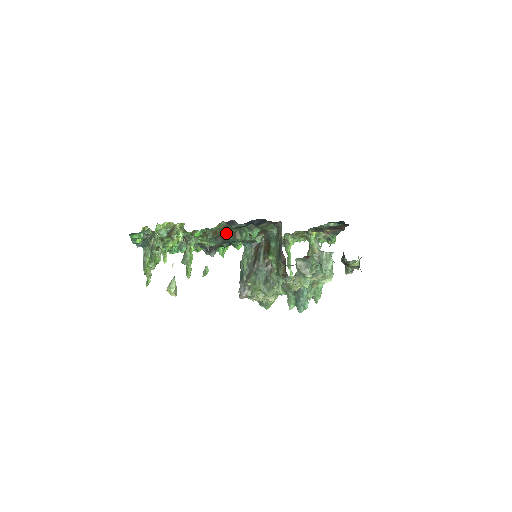
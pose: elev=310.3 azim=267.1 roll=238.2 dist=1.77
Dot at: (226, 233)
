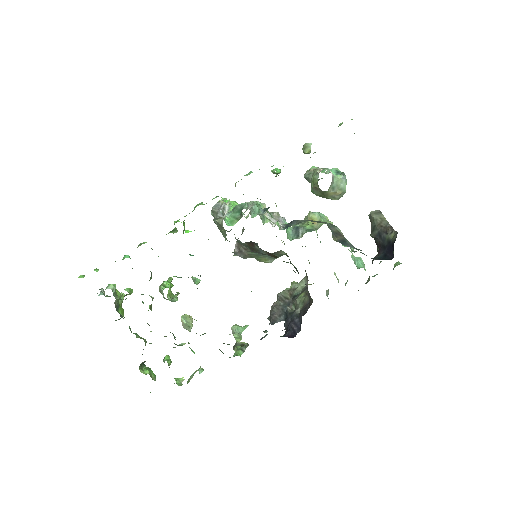
Dot at: occluded
